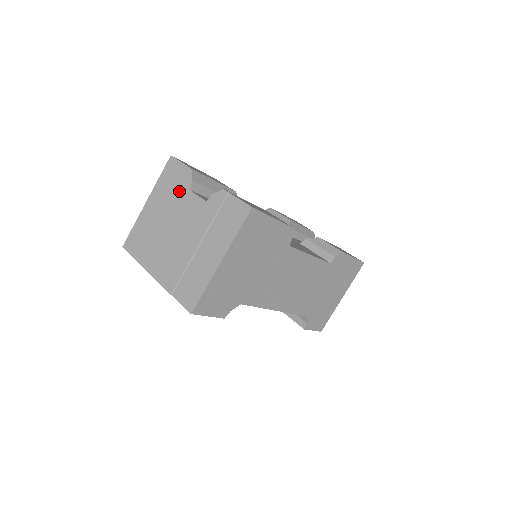
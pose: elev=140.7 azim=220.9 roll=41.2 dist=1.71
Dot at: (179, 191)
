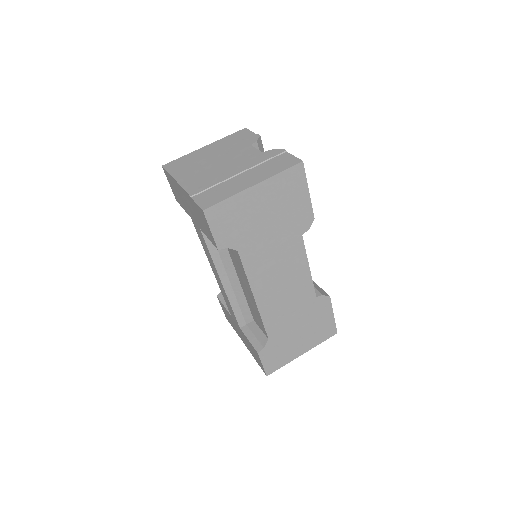
Dot at: (241, 144)
